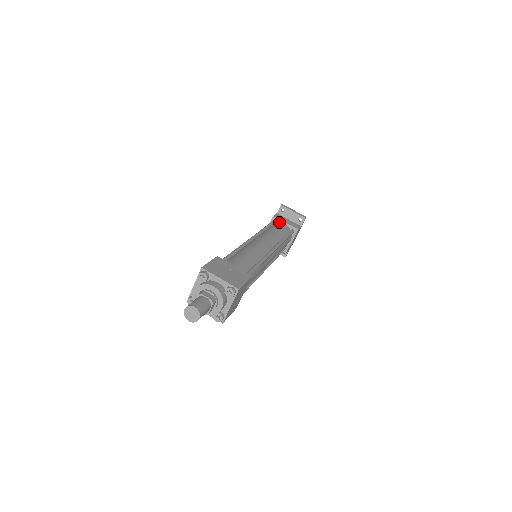
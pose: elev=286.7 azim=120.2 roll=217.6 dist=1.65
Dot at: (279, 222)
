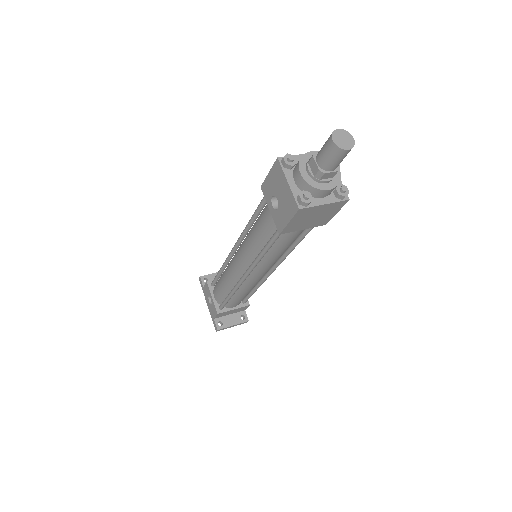
Dot at: occluded
